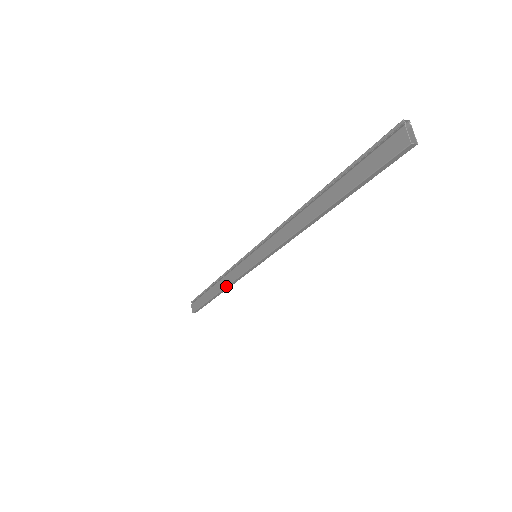
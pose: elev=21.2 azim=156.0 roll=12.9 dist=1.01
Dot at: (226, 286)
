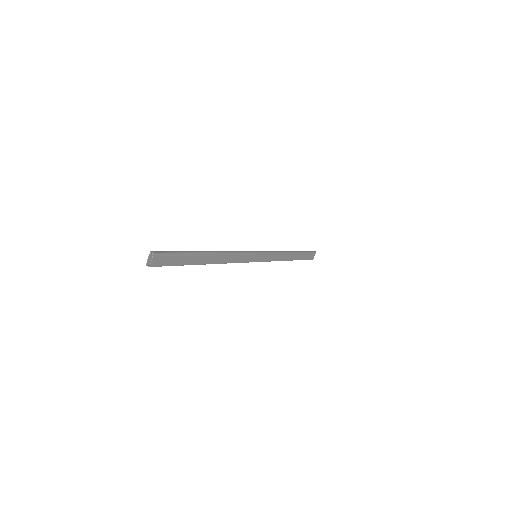
Dot at: occluded
